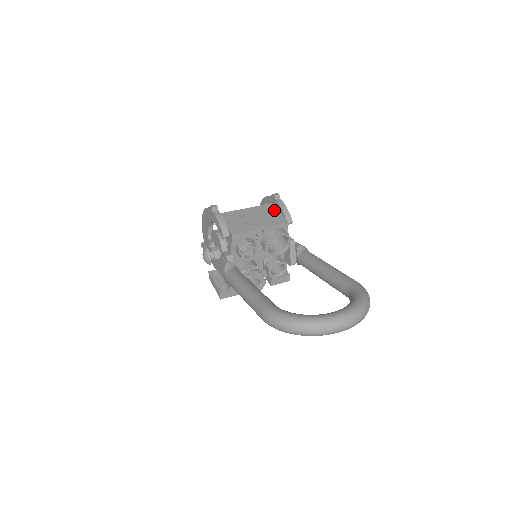
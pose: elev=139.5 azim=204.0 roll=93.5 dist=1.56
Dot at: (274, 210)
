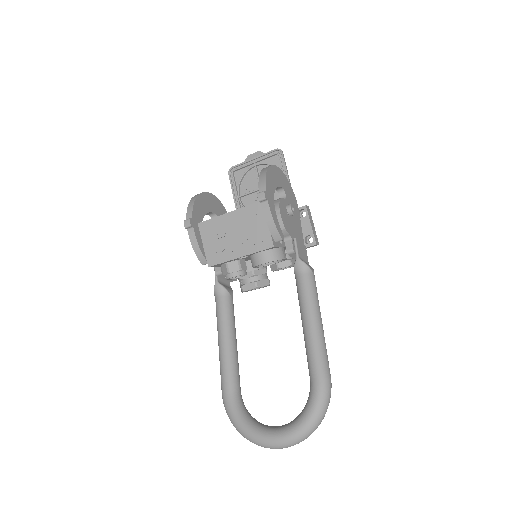
Dot at: (261, 218)
